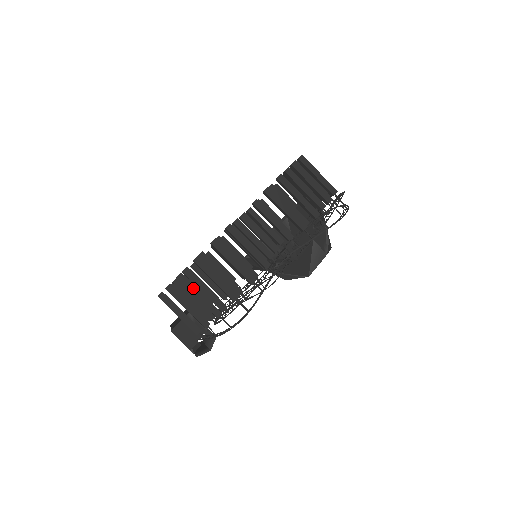
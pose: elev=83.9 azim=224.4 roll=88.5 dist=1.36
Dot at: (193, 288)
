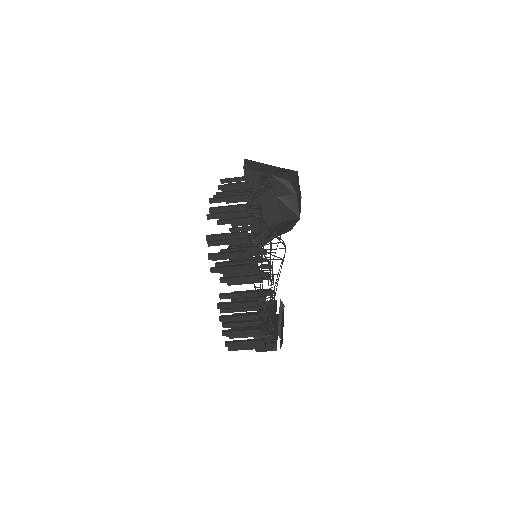
Dot at: (238, 344)
